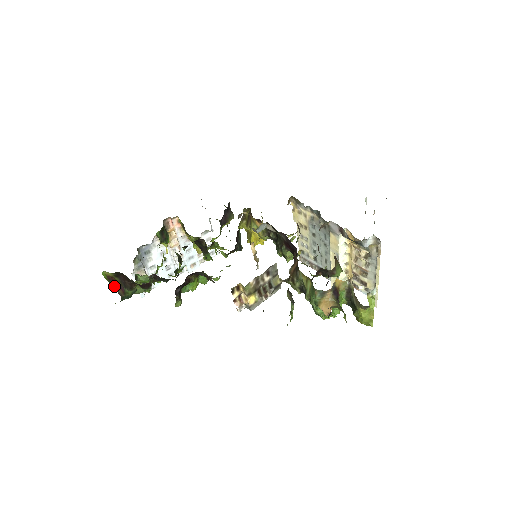
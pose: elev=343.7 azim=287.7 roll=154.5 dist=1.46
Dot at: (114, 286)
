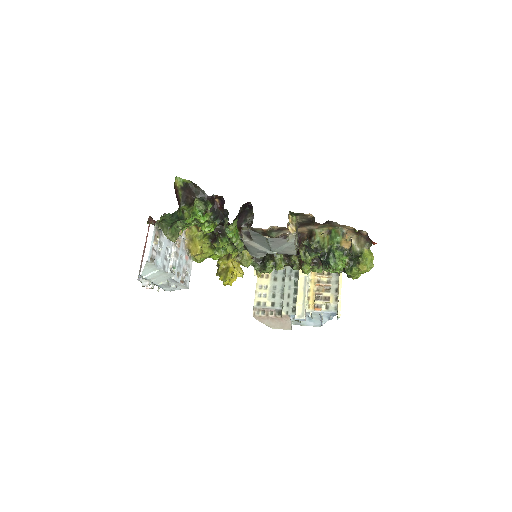
Dot at: (176, 196)
